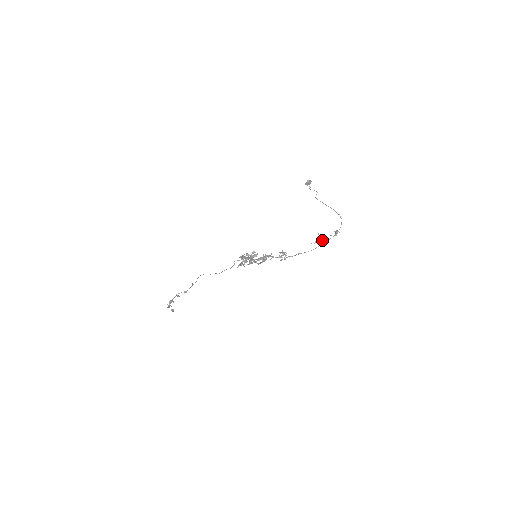
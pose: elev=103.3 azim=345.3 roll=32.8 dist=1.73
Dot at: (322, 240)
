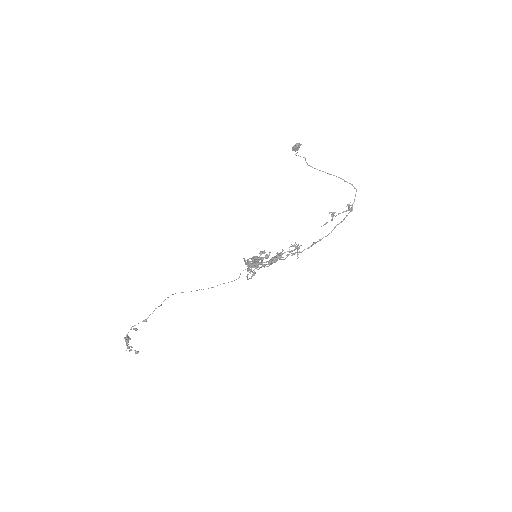
Dot at: (332, 219)
